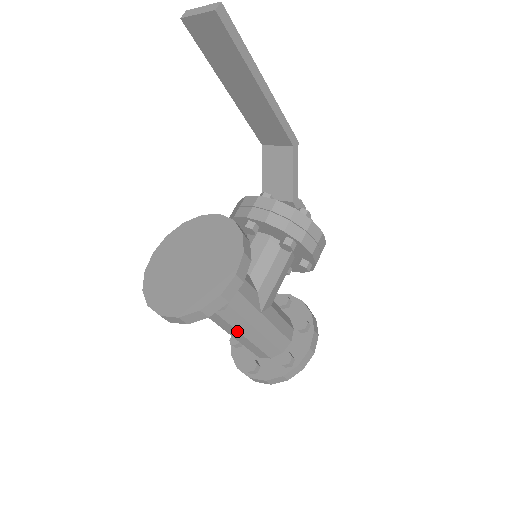
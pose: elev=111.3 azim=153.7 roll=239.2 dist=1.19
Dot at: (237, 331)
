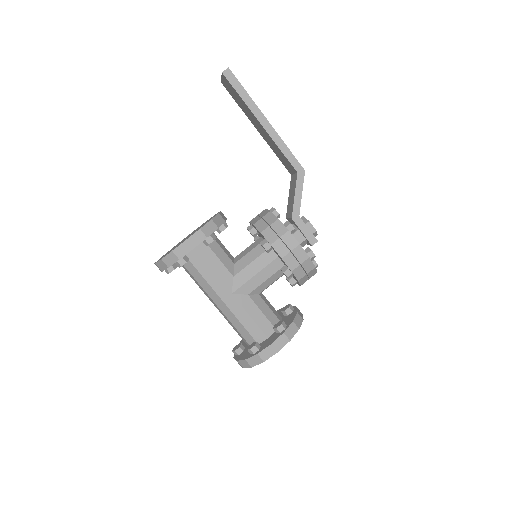
Dot at: (215, 303)
